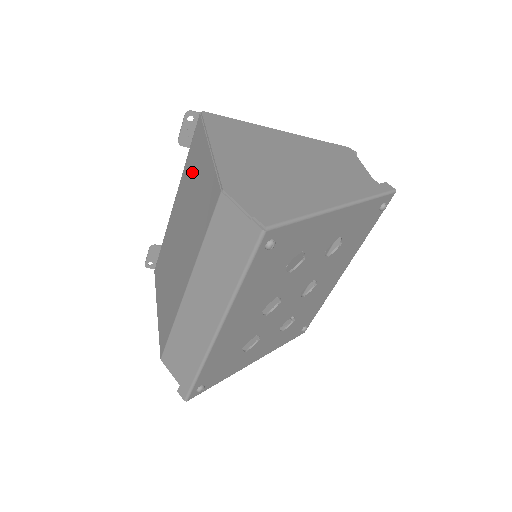
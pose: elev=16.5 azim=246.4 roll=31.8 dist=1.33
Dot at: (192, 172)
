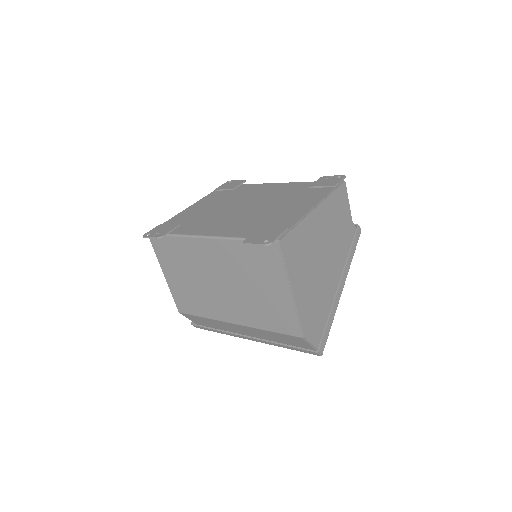
Dot at: (254, 269)
